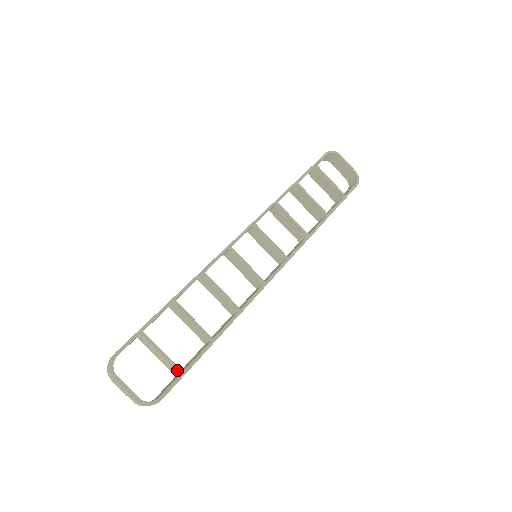
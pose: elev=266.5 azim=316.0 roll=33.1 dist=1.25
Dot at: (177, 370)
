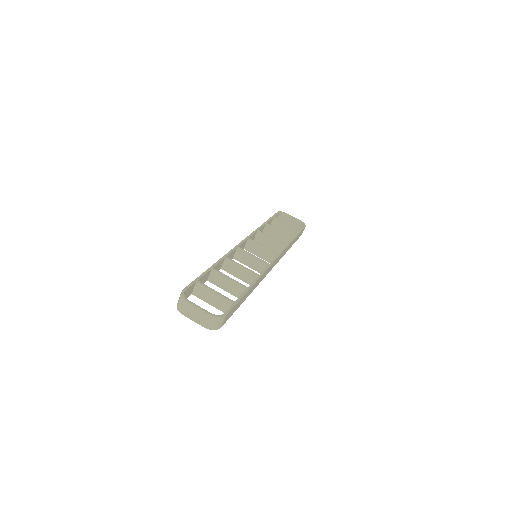
Dot at: (230, 301)
